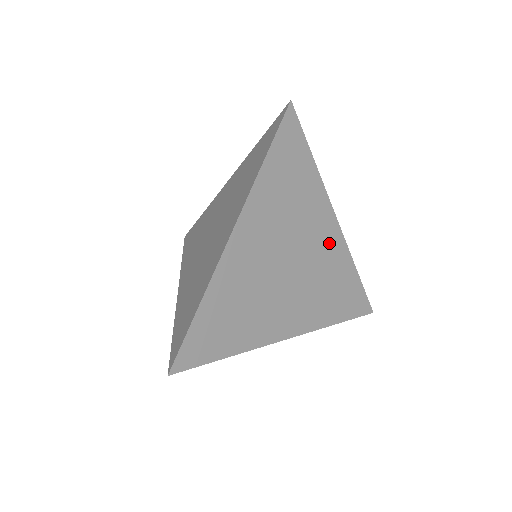
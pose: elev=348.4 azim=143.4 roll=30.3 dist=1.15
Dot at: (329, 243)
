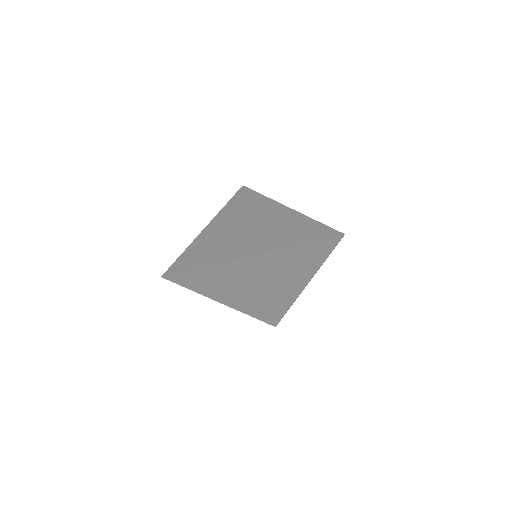
Dot at: (290, 291)
